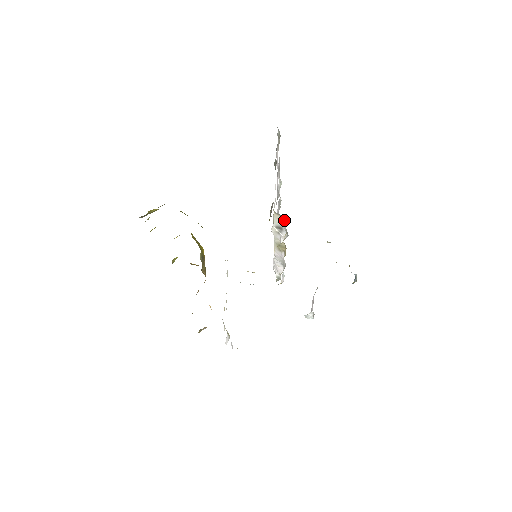
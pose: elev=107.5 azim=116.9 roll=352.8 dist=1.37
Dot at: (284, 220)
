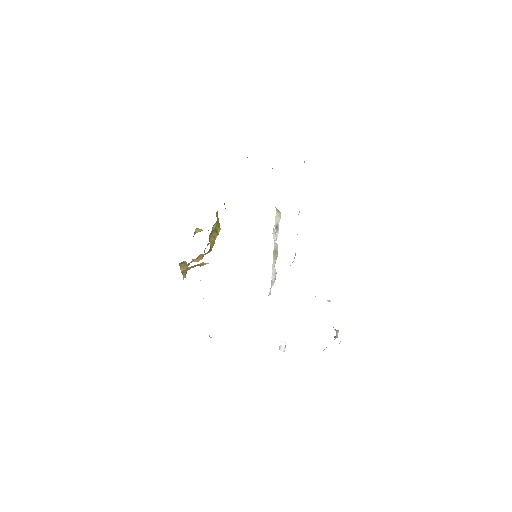
Dot at: (280, 217)
